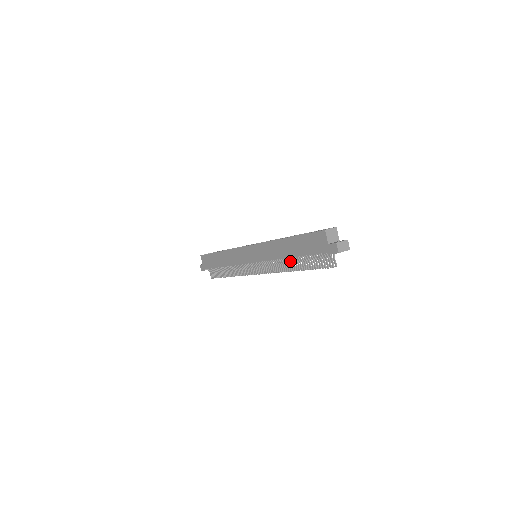
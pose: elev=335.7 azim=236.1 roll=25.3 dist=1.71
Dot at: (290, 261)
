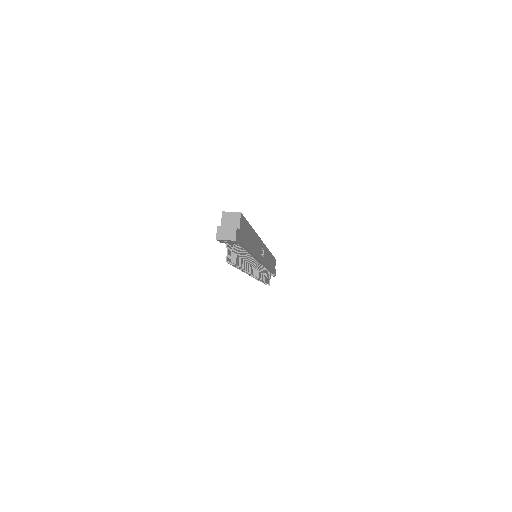
Dot at: occluded
